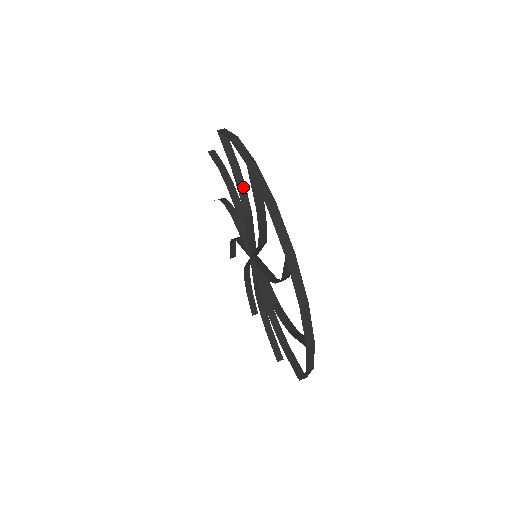
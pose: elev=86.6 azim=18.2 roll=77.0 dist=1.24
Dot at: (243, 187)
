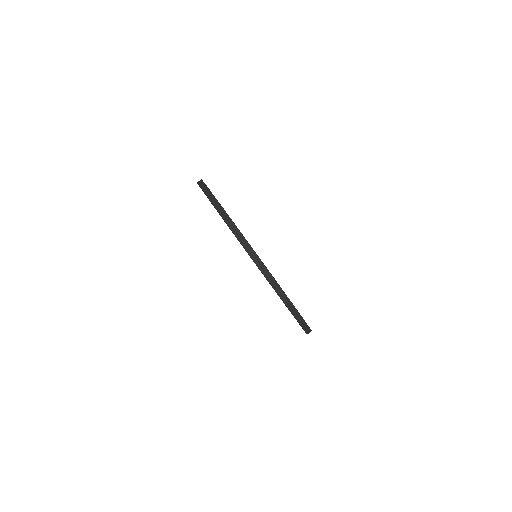
Dot at: occluded
